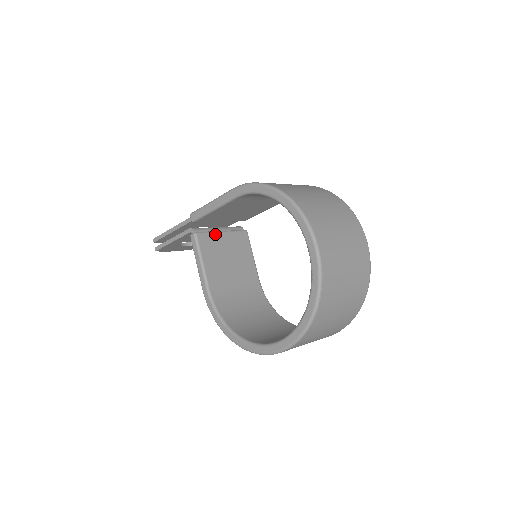
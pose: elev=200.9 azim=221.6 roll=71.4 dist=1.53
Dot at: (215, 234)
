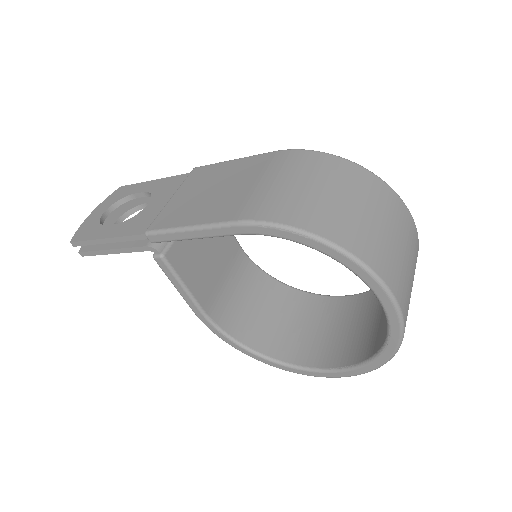
Dot at: occluded
